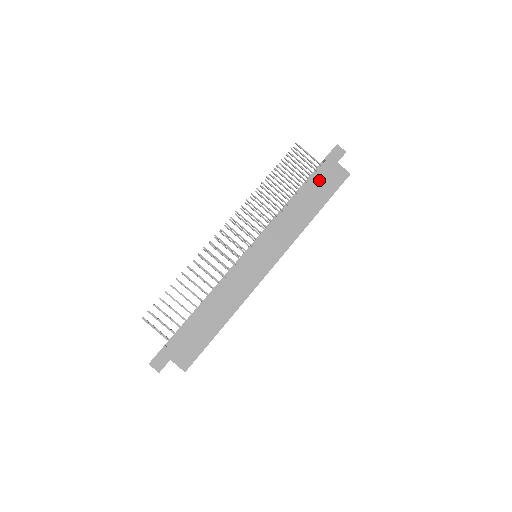
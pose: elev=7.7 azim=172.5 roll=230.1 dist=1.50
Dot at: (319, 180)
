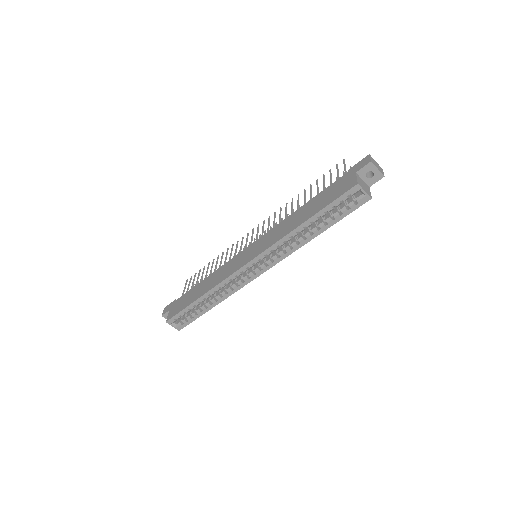
Dot at: (330, 190)
